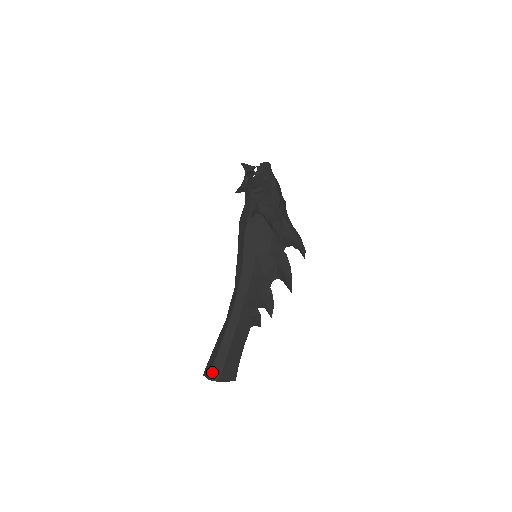
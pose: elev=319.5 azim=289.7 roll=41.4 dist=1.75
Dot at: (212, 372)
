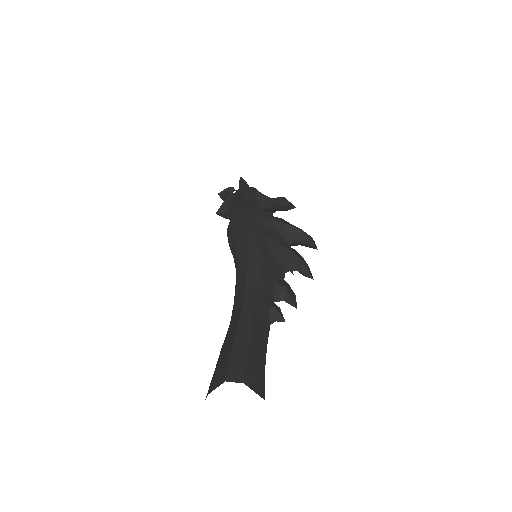
Dot at: (230, 369)
